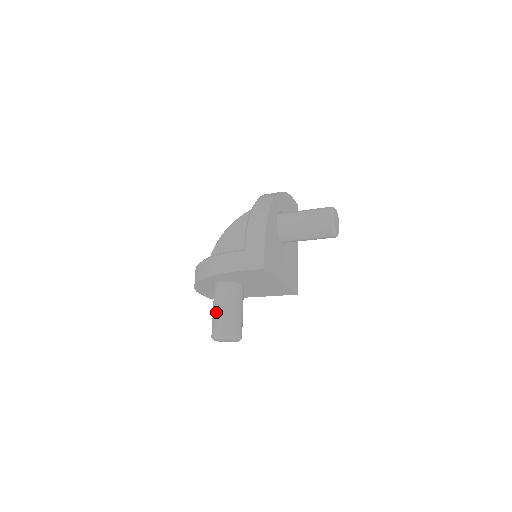
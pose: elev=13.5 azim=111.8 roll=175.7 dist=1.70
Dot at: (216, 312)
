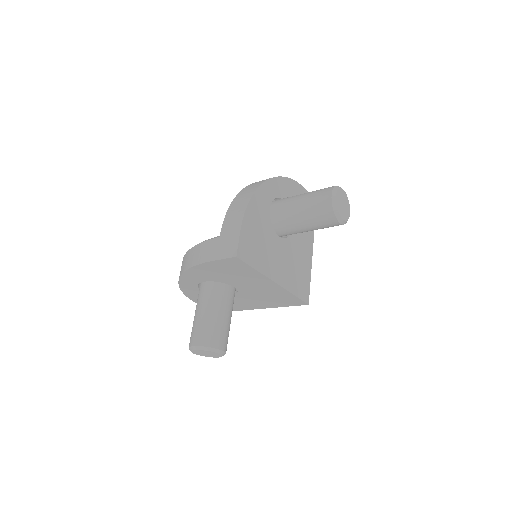
Dot at: (195, 317)
